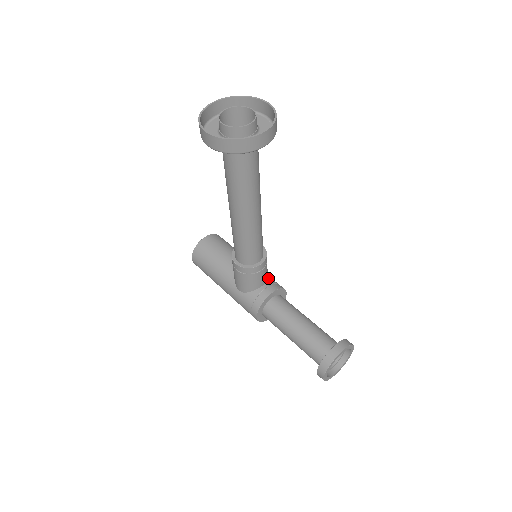
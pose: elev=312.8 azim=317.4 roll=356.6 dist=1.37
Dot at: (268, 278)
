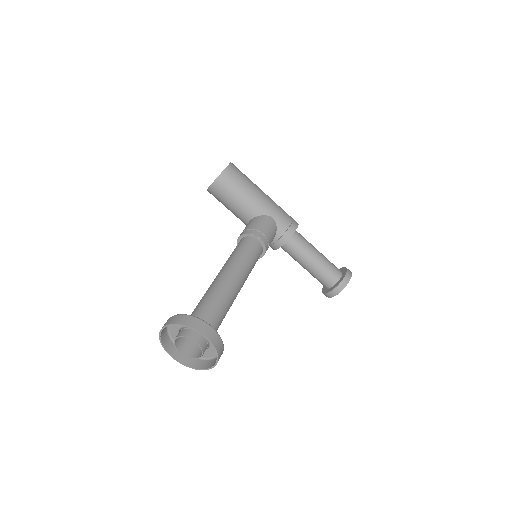
Dot at: (277, 229)
